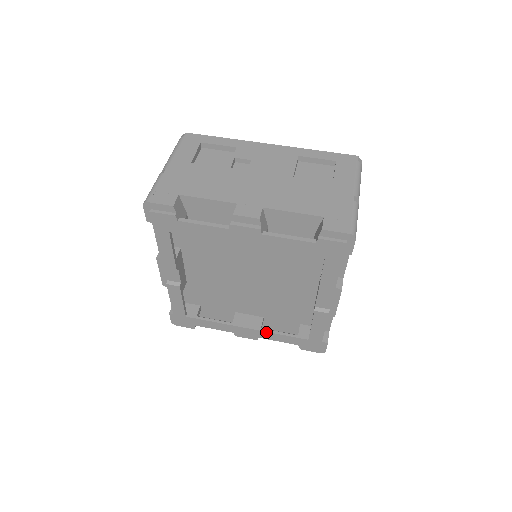
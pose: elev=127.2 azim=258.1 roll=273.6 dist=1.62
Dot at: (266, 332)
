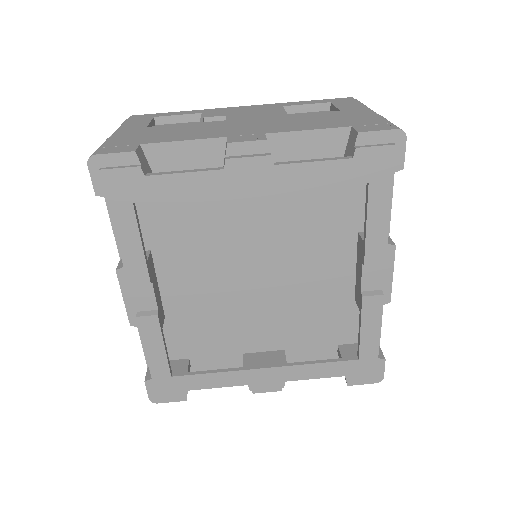
Dot at: (296, 366)
